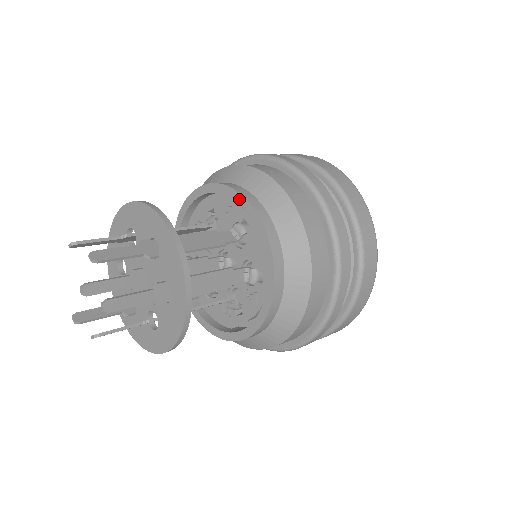
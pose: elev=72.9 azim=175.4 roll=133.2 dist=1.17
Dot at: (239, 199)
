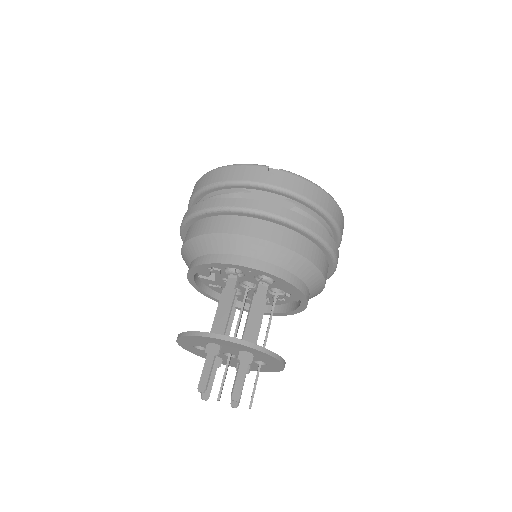
Dot at: (271, 276)
